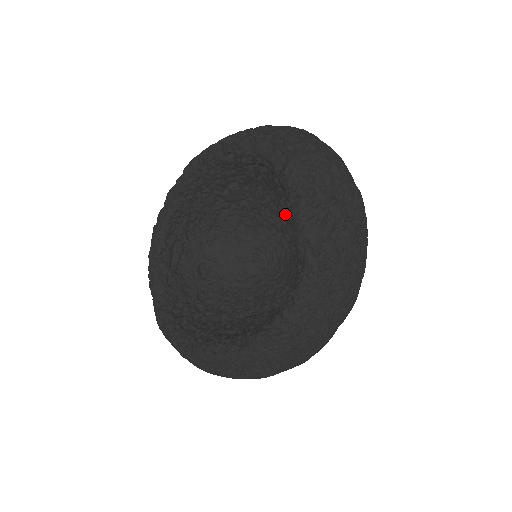
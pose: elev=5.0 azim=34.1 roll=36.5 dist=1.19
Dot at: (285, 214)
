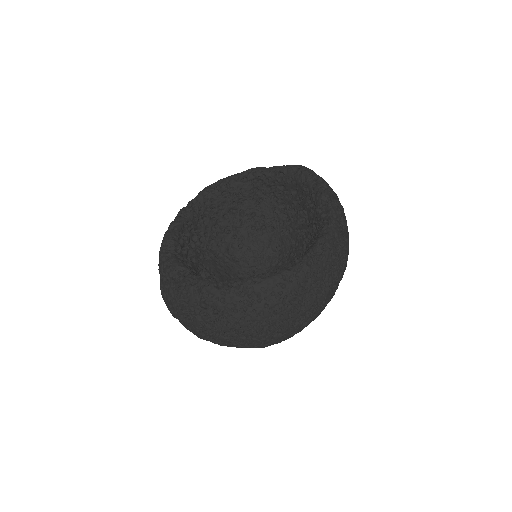
Dot at: (269, 237)
